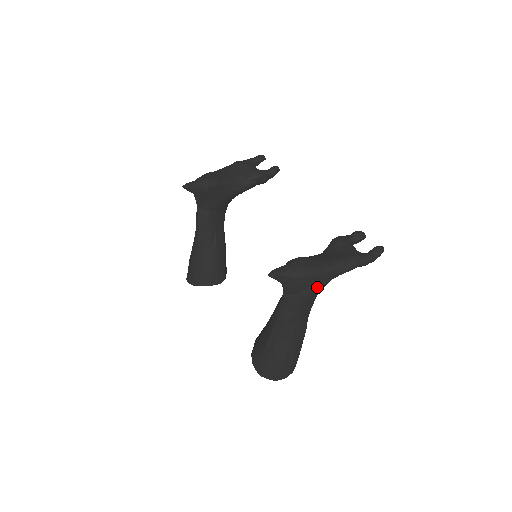
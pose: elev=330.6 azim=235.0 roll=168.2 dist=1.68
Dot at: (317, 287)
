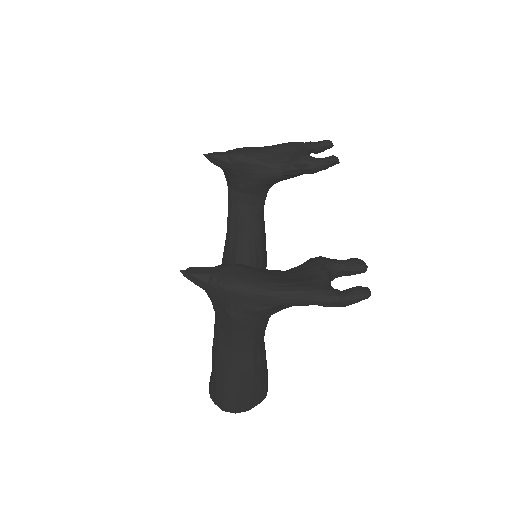
Dot at: (248, 310)
